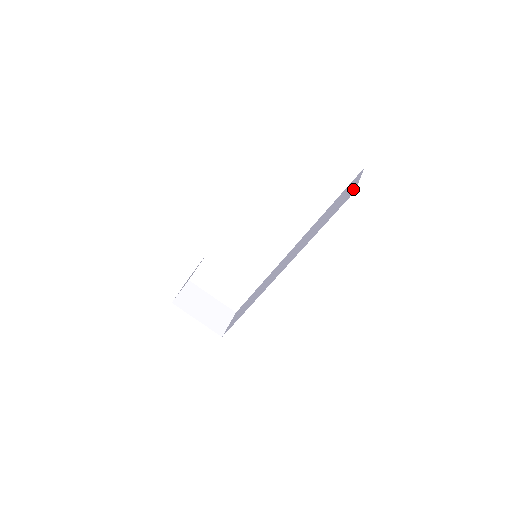
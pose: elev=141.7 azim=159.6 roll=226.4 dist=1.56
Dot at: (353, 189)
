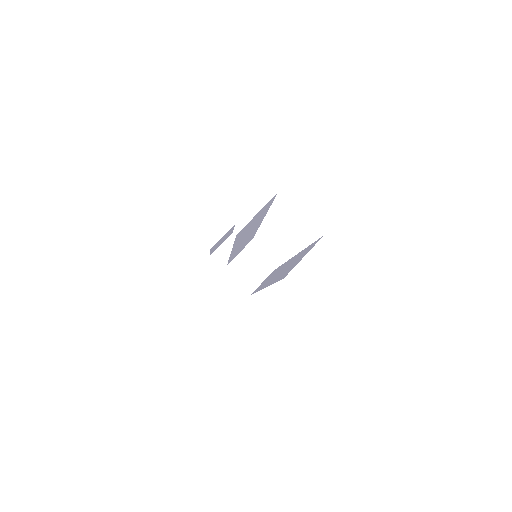
Dot at: (292, 268)
